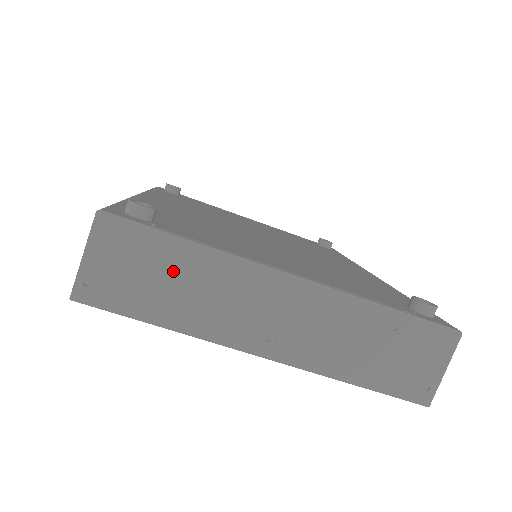
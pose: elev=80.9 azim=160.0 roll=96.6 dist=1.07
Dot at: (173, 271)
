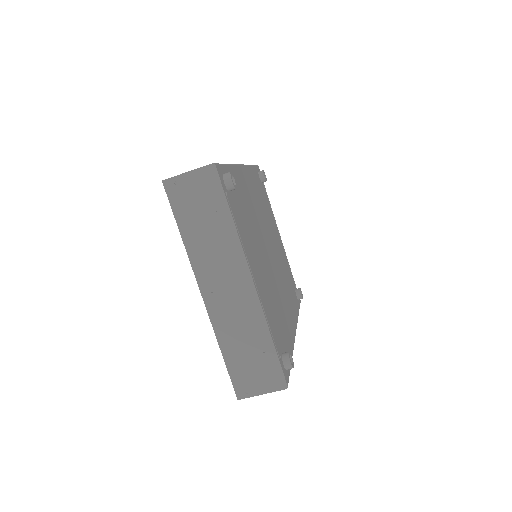
Dot at: (211, 220)
